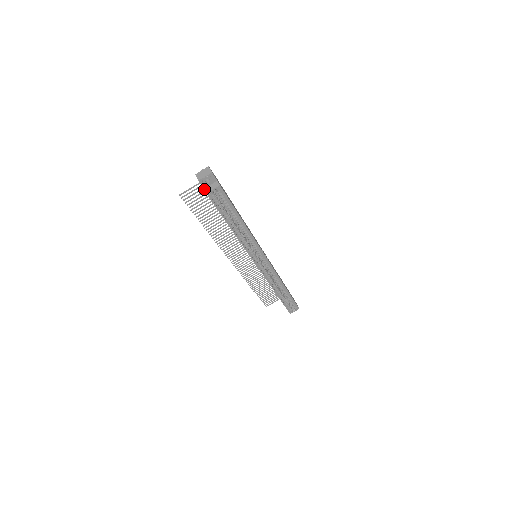
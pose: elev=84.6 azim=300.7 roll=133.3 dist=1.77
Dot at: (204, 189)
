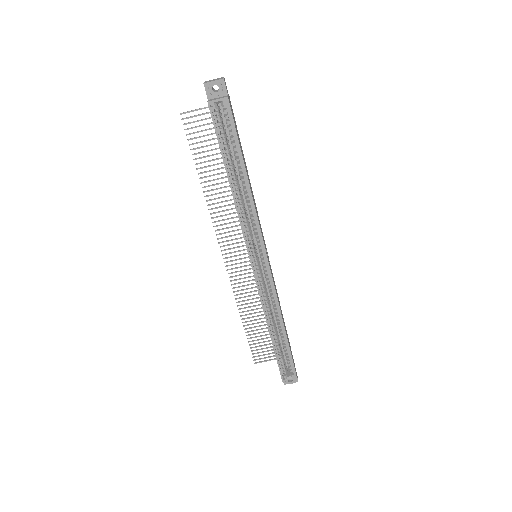
Dot at: (208, 100)
